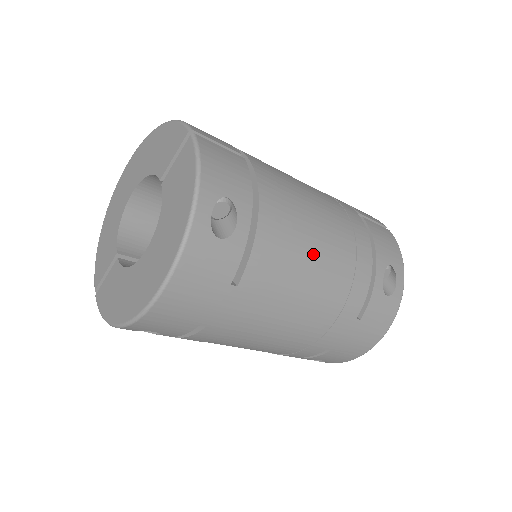
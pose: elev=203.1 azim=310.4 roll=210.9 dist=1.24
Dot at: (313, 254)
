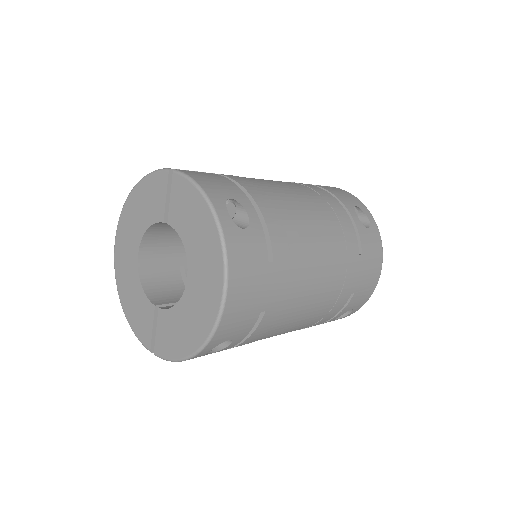
Dot at: (306, 217)
